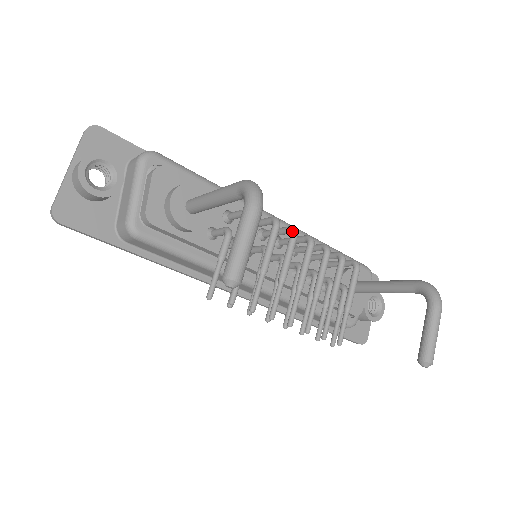
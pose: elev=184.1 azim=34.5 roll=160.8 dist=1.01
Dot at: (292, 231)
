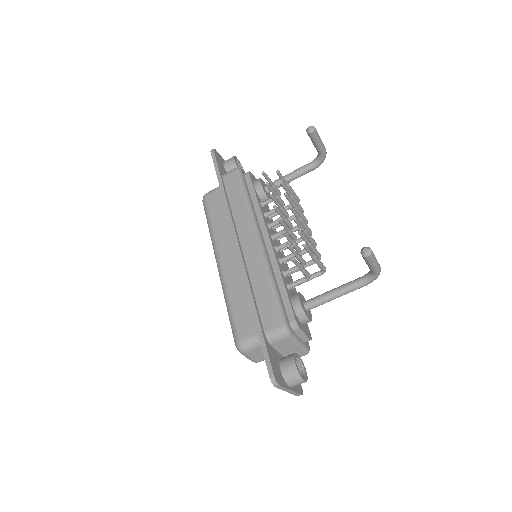
Dot at: occluded
